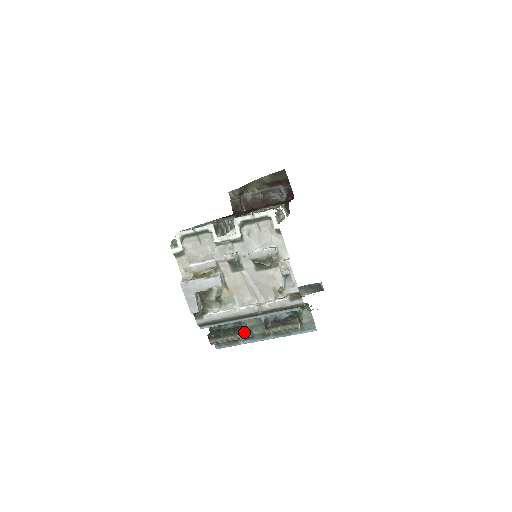
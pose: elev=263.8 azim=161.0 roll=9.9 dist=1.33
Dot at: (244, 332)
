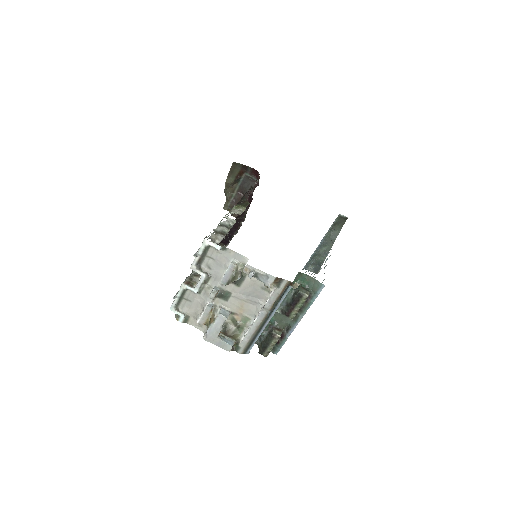
Dot at: (280, 329)
